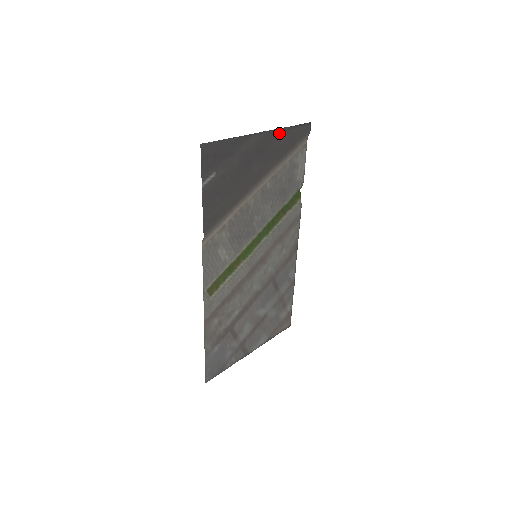
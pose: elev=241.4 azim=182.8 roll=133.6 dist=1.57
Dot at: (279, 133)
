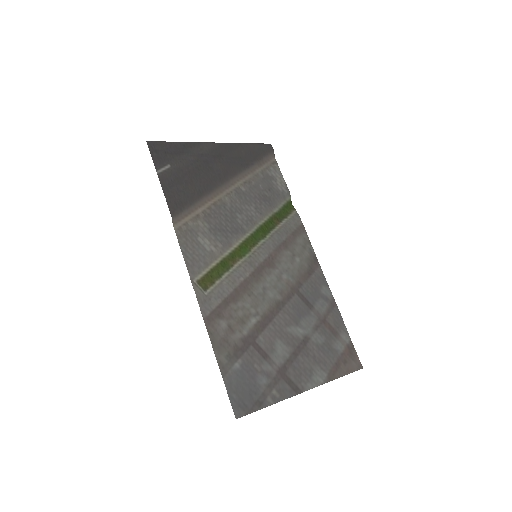
Dot at: (235, 147)
